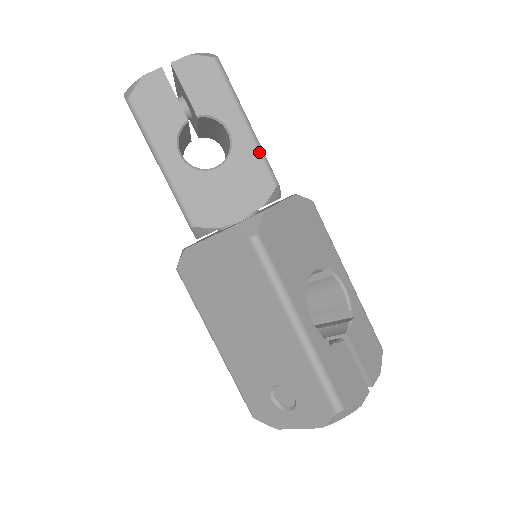
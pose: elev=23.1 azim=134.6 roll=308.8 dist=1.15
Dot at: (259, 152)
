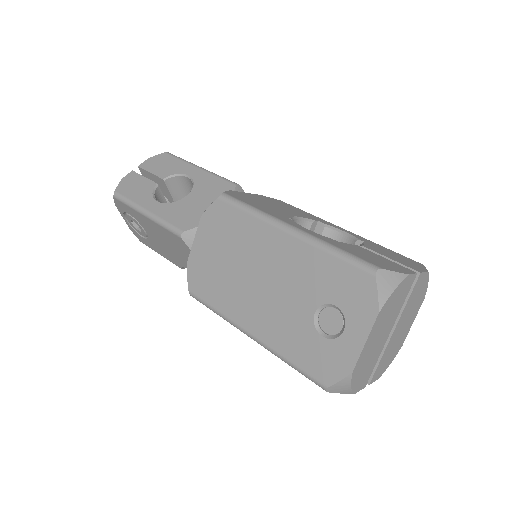
Dot at: (214, 175)
